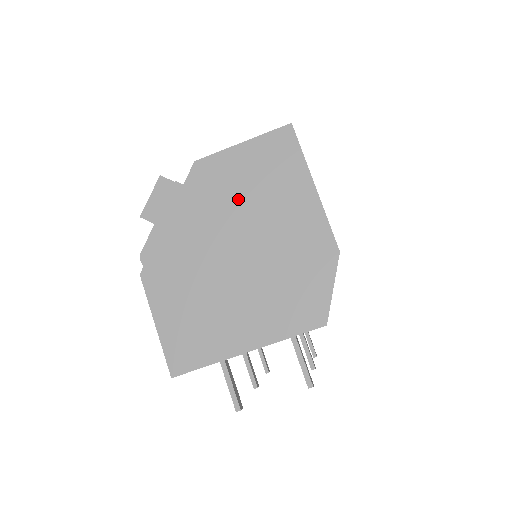
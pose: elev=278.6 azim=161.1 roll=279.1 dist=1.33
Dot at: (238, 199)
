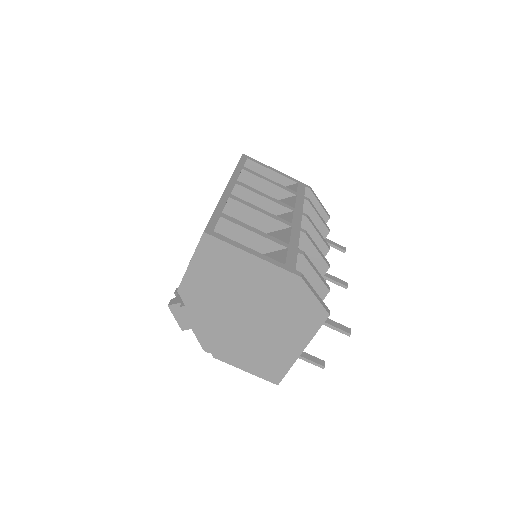
Dot at: (220, 292)
